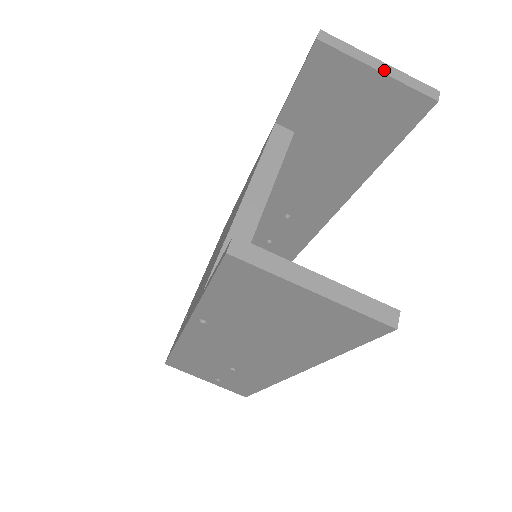
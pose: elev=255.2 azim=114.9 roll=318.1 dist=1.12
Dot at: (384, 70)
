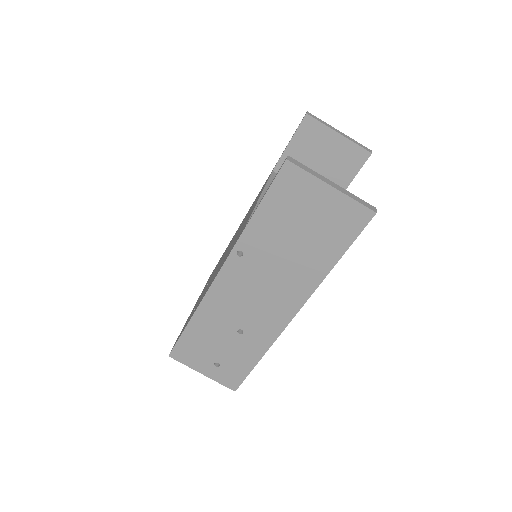
Dot at: (342, 134)
